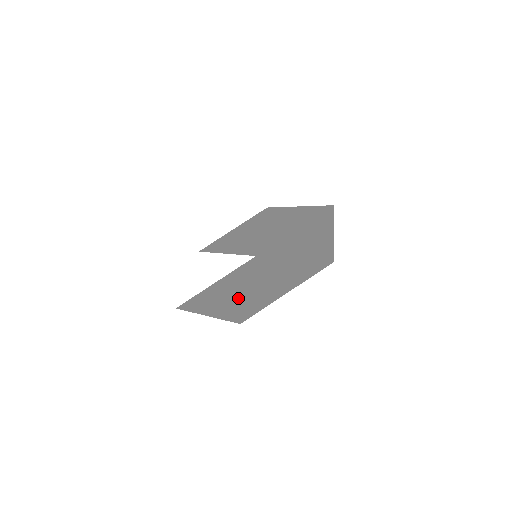
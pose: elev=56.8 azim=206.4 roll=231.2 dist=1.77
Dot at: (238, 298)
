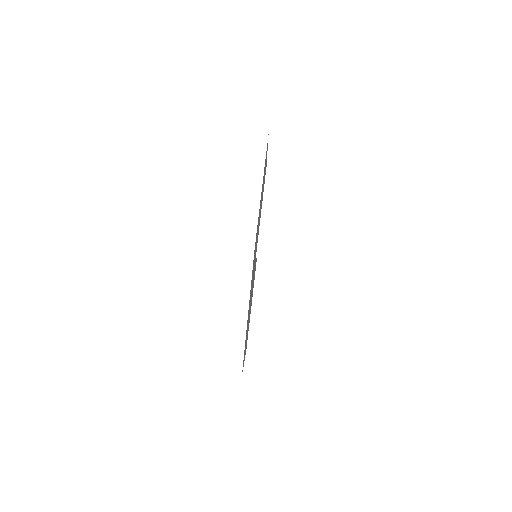
Dot at: occluded
